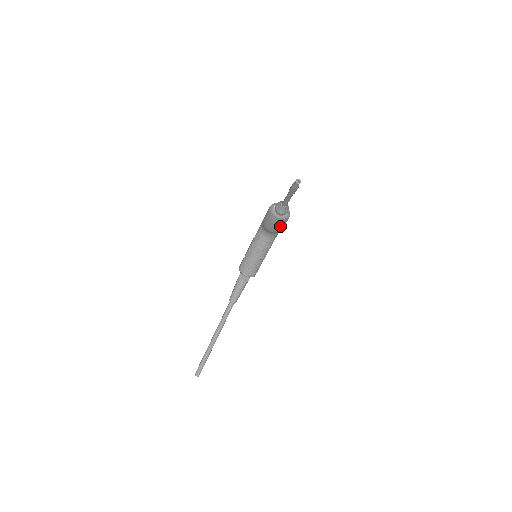
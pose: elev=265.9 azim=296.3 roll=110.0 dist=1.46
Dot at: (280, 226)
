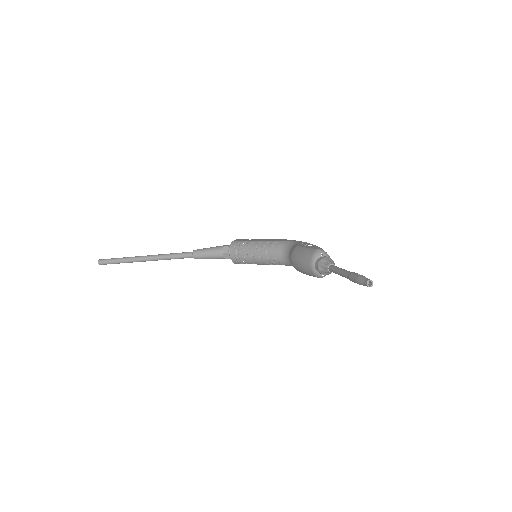
Dot at: (304, 271)
